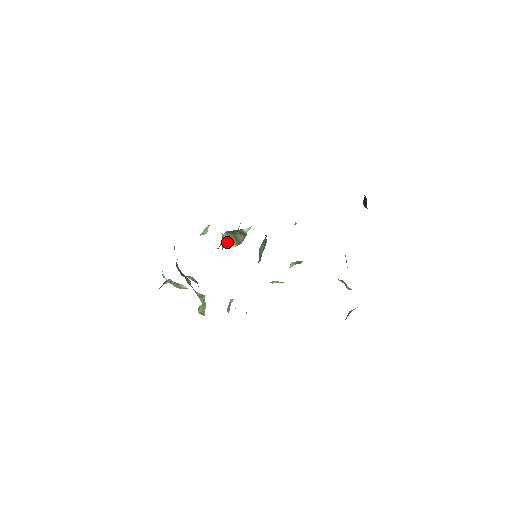
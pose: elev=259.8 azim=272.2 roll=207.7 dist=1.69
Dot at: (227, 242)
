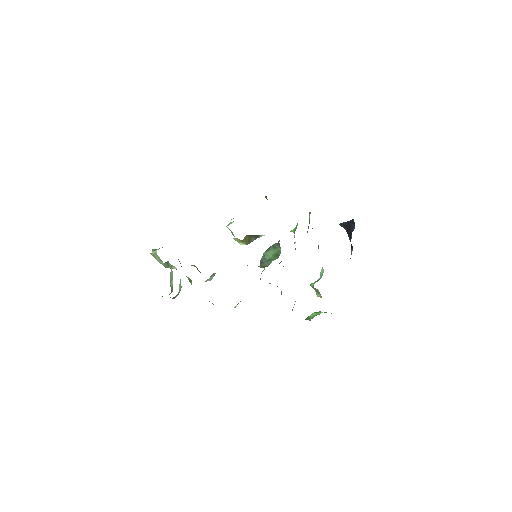
Dot at: (242, 242)
